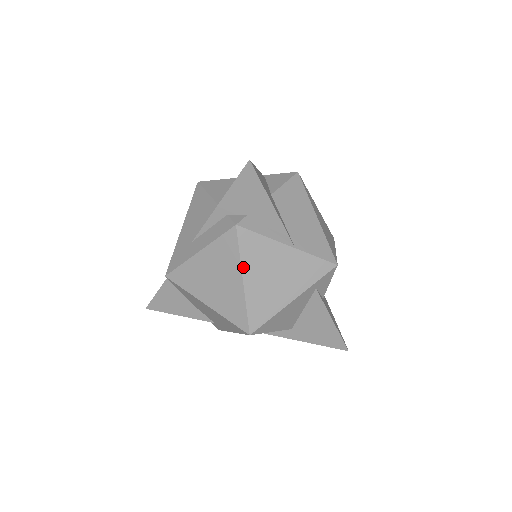
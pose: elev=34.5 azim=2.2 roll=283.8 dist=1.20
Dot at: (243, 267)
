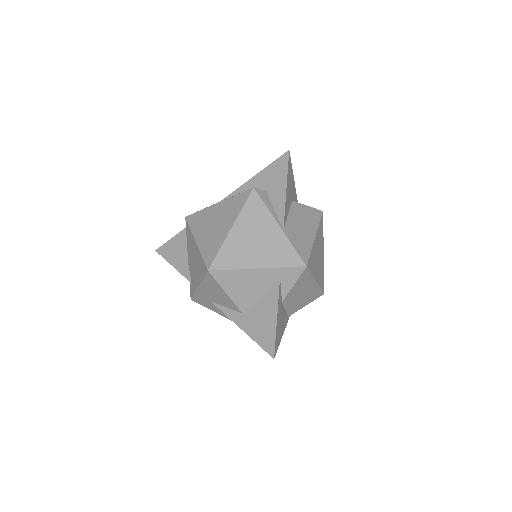
Dot at: (238, 218)
